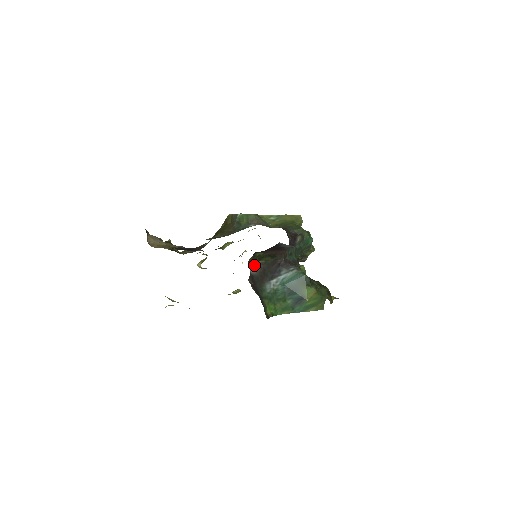
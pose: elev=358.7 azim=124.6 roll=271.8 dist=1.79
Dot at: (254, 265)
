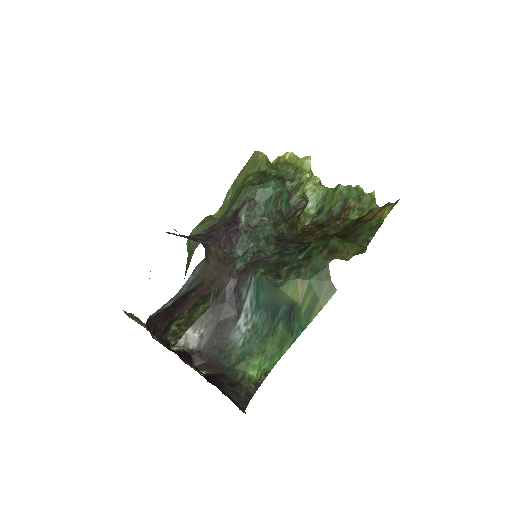
Dot at: (191, 336)
